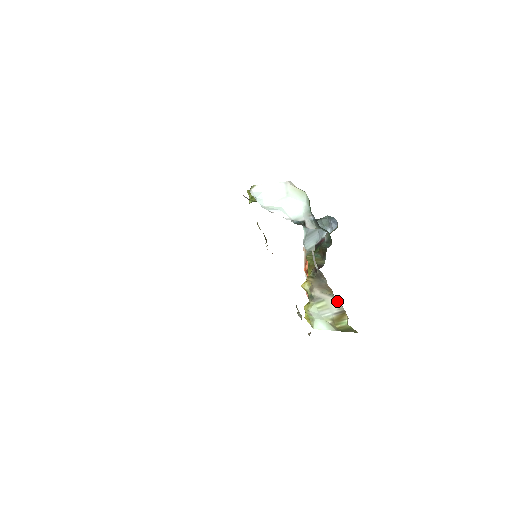
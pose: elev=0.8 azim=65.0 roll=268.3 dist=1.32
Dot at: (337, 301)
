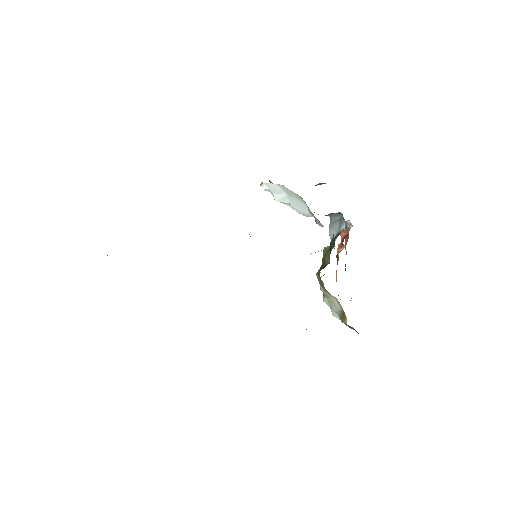
Dot at: (338, 302)
